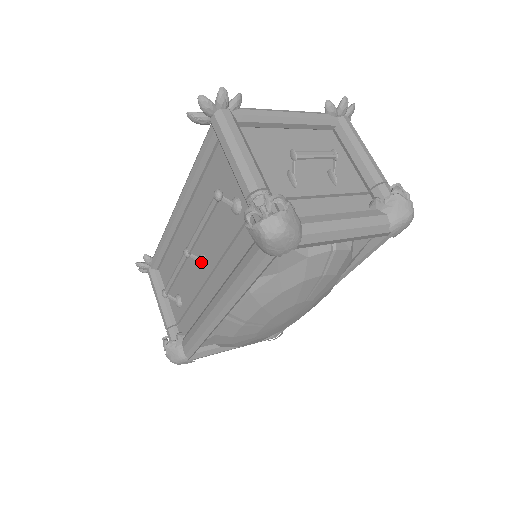
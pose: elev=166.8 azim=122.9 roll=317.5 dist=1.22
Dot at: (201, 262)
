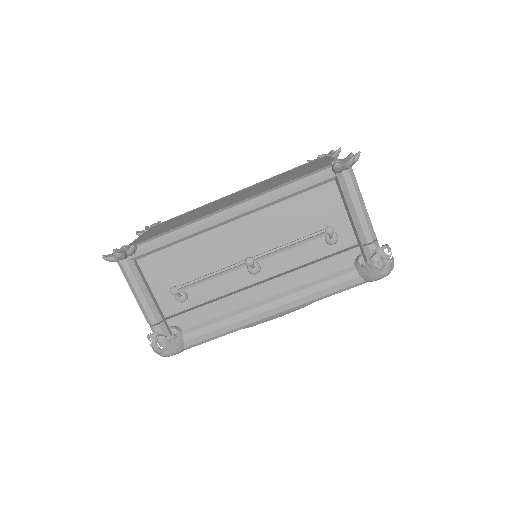
Dot at: (257, 270)
